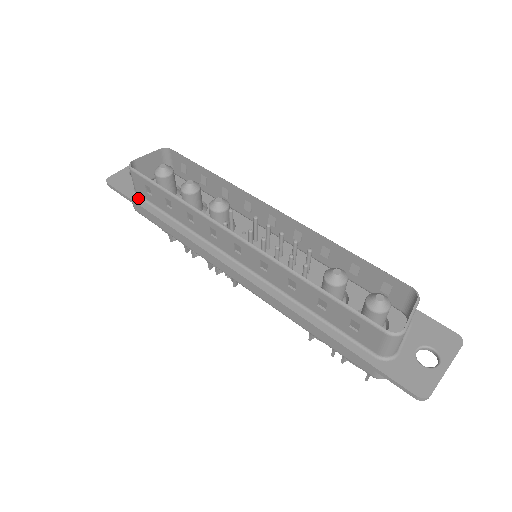
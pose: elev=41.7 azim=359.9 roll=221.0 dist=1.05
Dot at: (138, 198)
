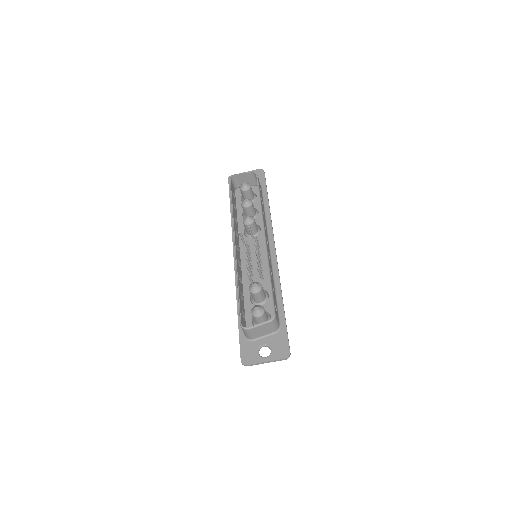
Dot at: occluded
